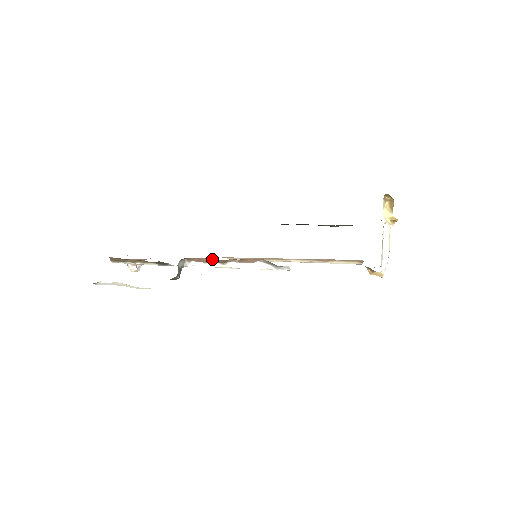
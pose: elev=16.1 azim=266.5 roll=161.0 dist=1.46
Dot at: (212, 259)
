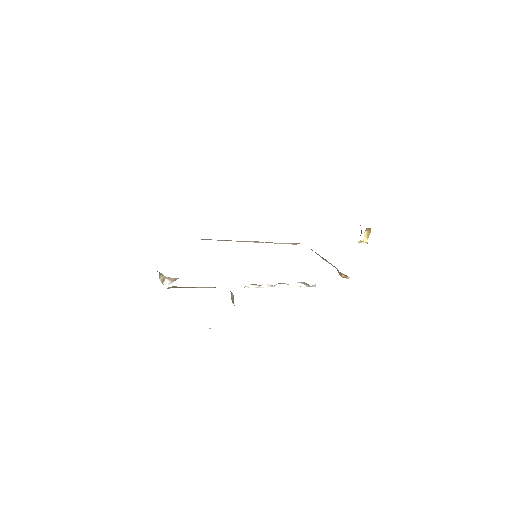
Dot at: occluded
